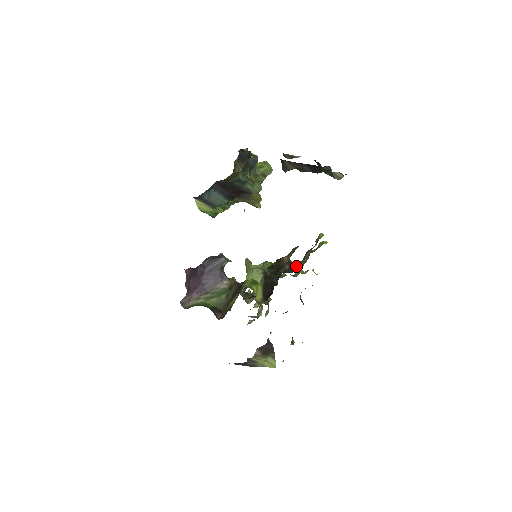
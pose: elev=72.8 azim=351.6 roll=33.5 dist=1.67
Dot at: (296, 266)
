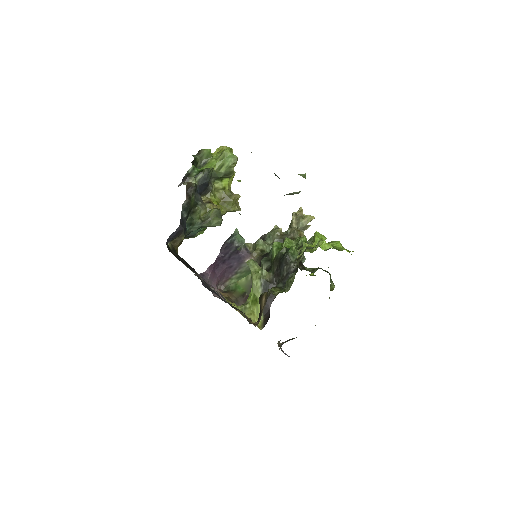
Dot at: (284, 287)
